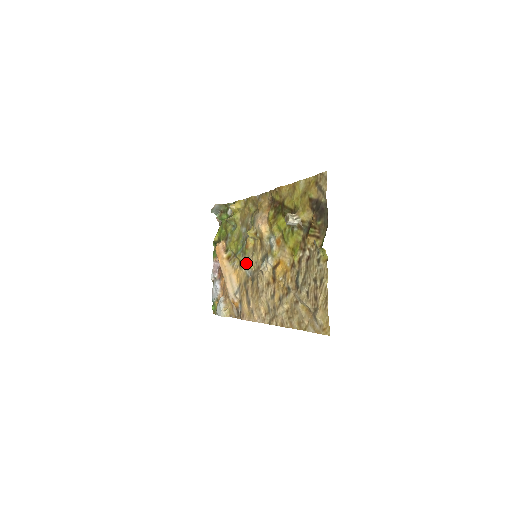
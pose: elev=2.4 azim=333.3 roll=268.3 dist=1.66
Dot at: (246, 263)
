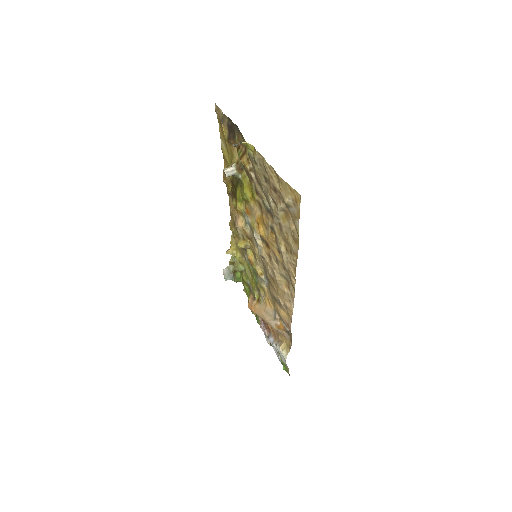
Dot at: (261, 278)
